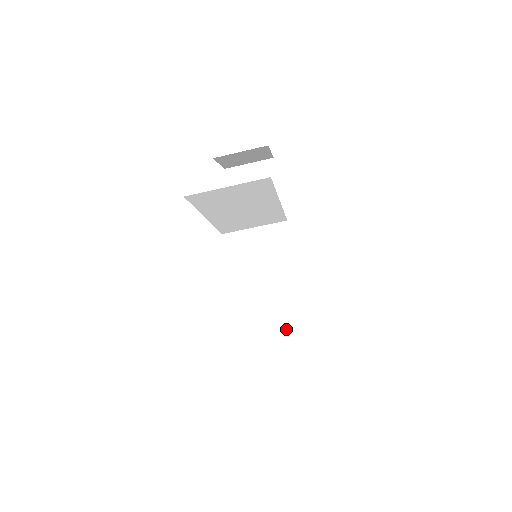
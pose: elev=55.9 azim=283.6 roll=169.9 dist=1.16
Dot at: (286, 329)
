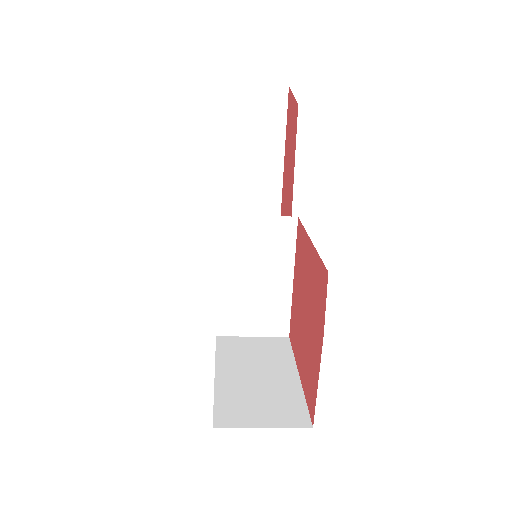
Dot at: (269, 329)
